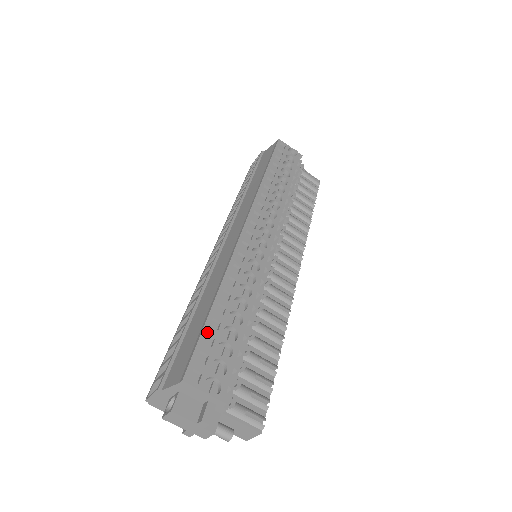
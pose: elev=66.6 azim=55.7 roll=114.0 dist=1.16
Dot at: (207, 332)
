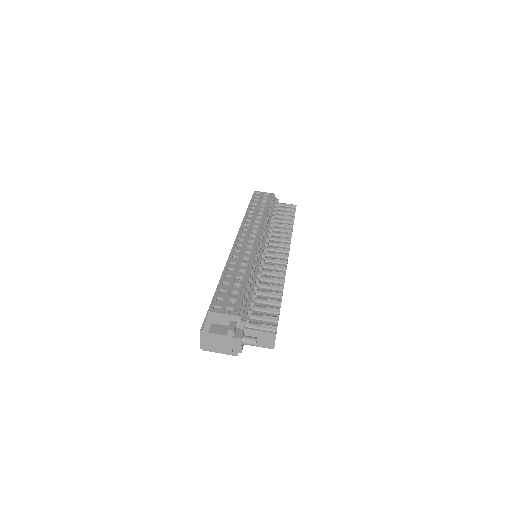
Dot at: (220, 288)
